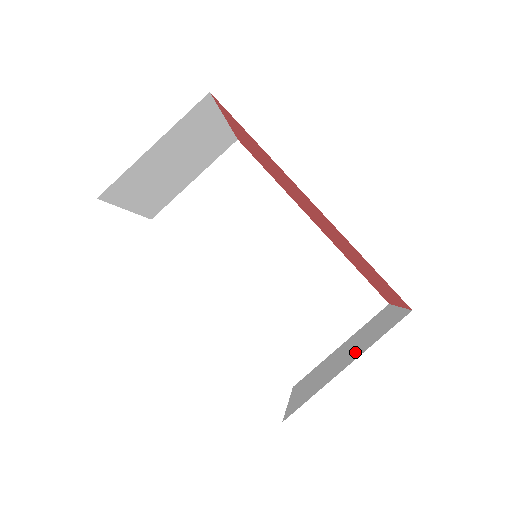
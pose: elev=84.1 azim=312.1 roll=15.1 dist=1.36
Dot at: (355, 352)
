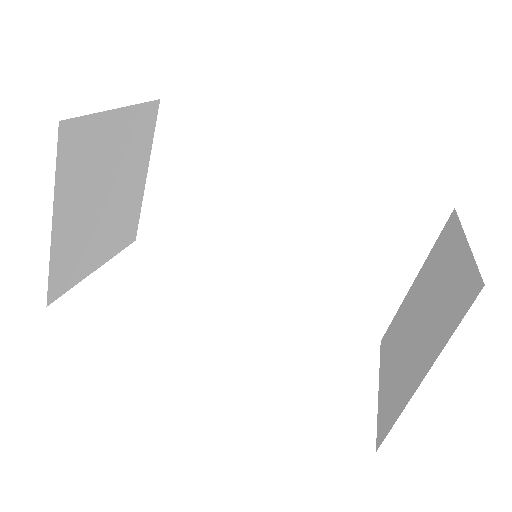
Dot at: (429, 338)
